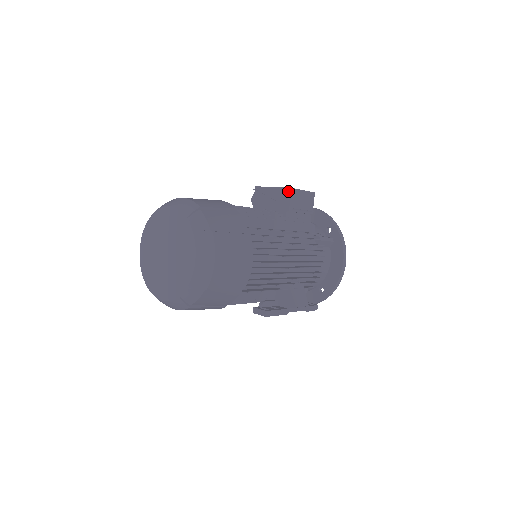
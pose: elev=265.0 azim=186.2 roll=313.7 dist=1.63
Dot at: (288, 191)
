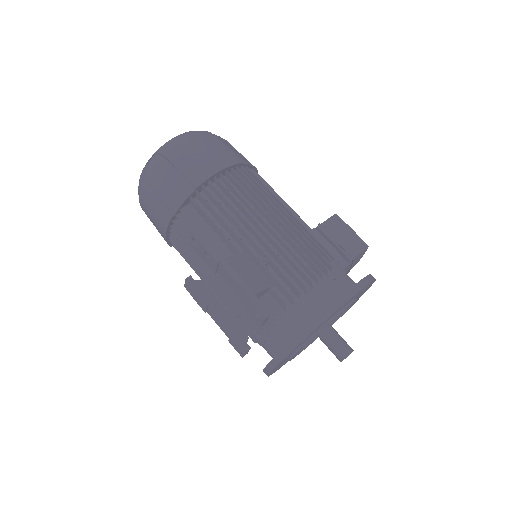
Dot at: (331, 217)
